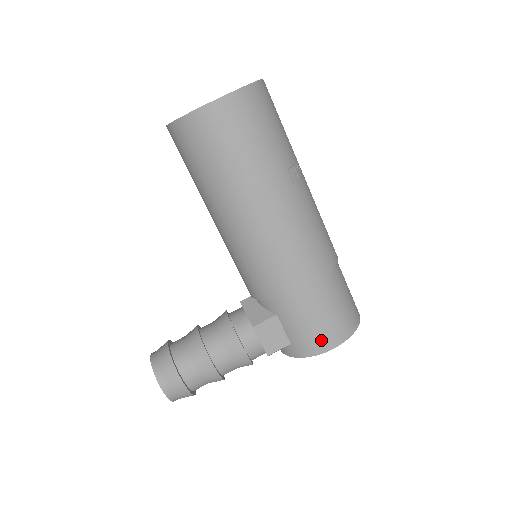
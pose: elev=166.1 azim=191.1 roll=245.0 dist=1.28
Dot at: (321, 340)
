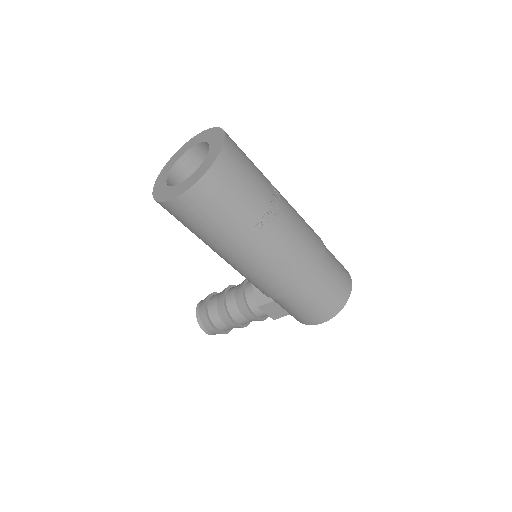
Dot at: (309, 319)
